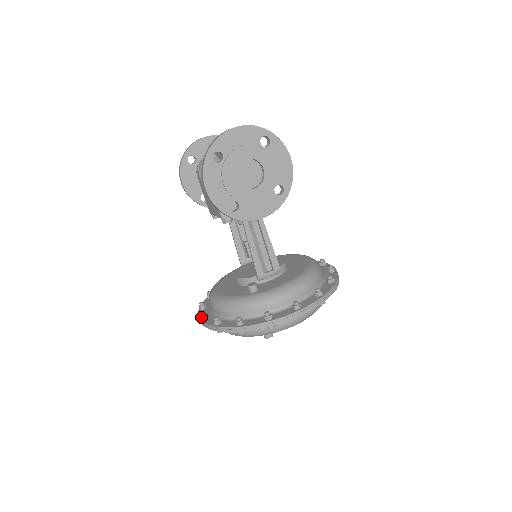
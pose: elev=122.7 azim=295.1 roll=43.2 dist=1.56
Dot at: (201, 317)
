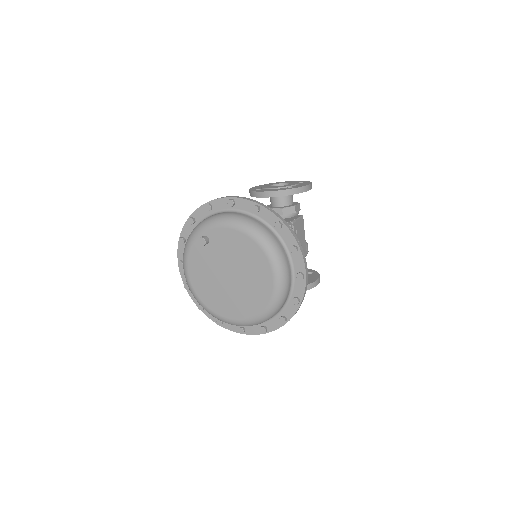
Dot at: occluded
